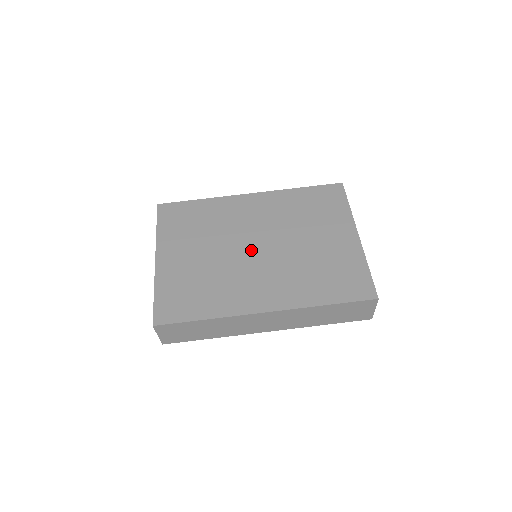
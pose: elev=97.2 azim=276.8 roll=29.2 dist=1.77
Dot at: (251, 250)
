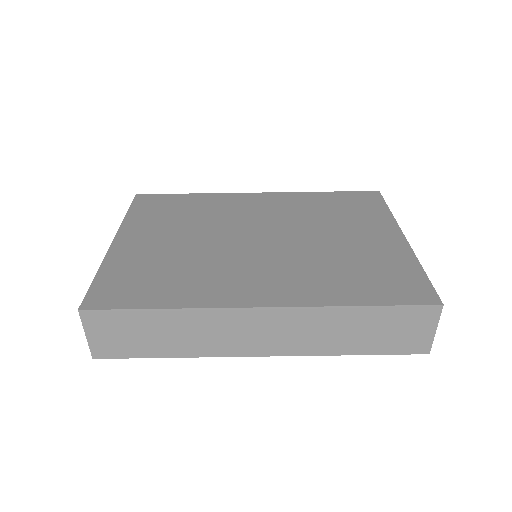
Dot at: (249, 241)
